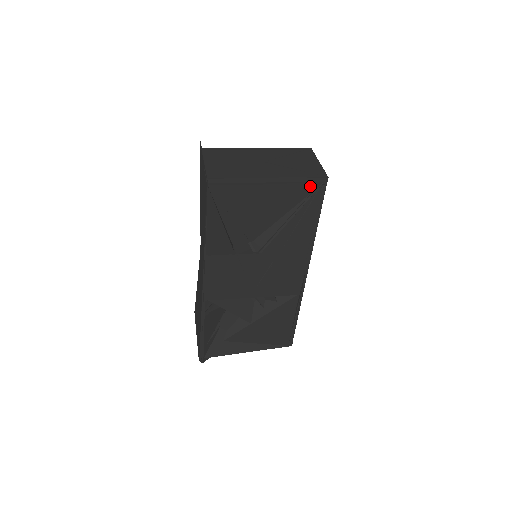
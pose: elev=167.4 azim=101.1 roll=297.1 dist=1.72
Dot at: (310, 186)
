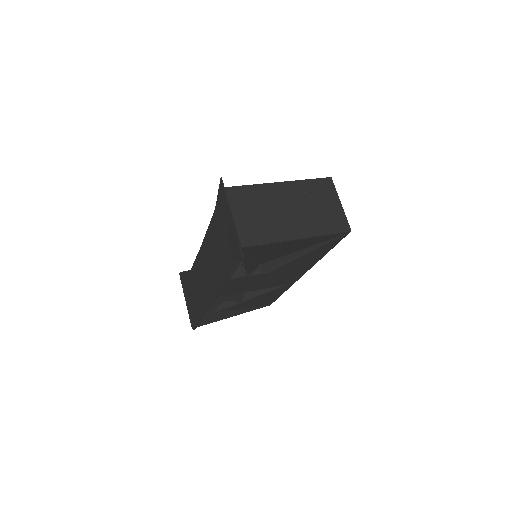
Dot at: (332, 237)
